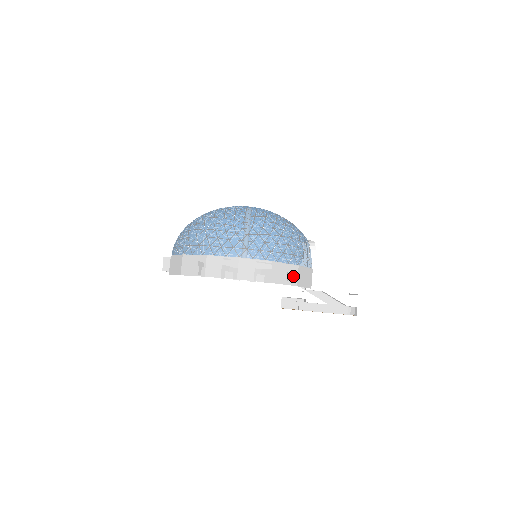
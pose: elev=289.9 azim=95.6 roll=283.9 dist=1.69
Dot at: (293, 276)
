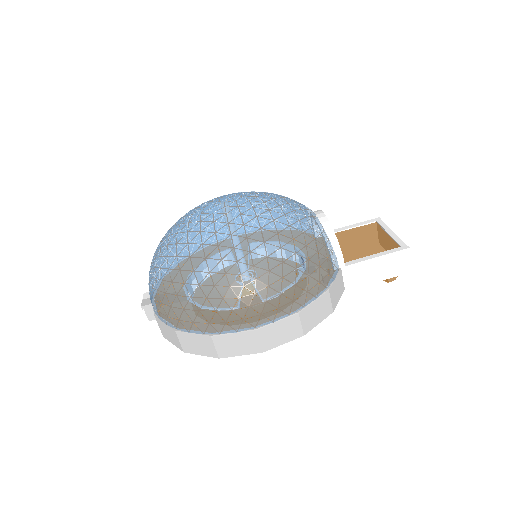
Dot at: (326, 306)
